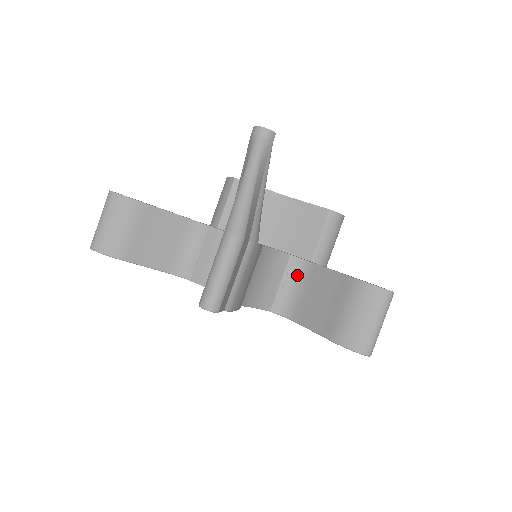
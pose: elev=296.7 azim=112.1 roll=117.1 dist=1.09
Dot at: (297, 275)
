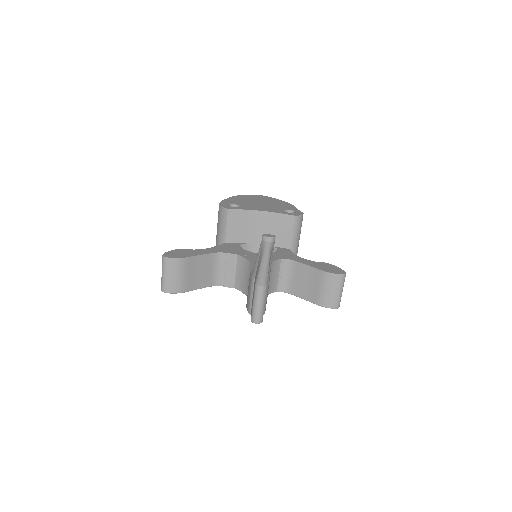
Dot at: (288, 269)
